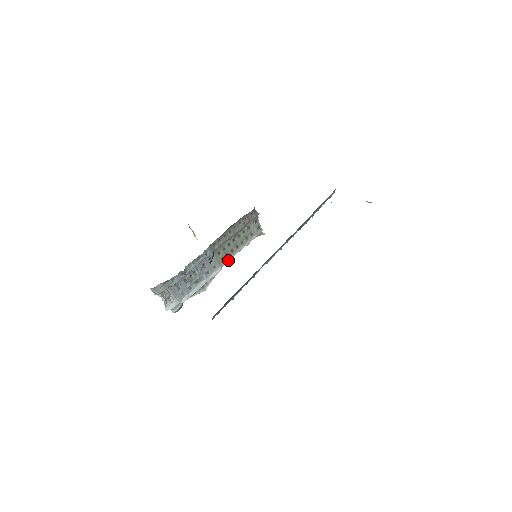
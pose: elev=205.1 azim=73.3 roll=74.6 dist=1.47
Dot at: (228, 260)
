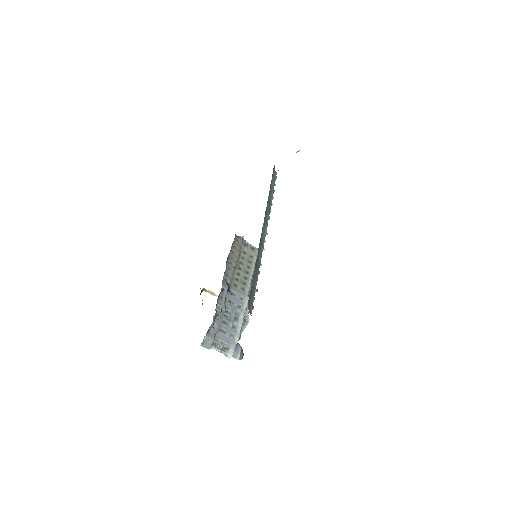
Dot at: (248, 287)
